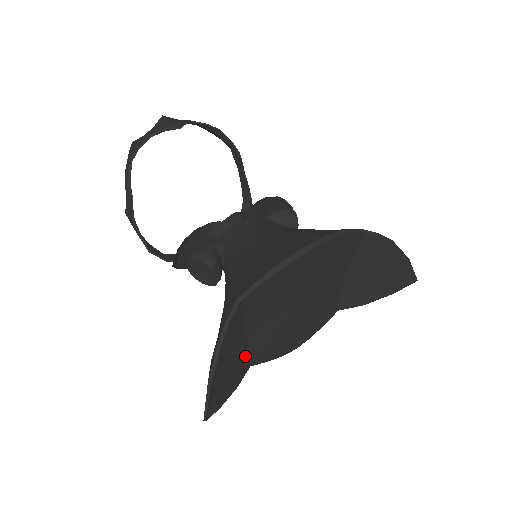
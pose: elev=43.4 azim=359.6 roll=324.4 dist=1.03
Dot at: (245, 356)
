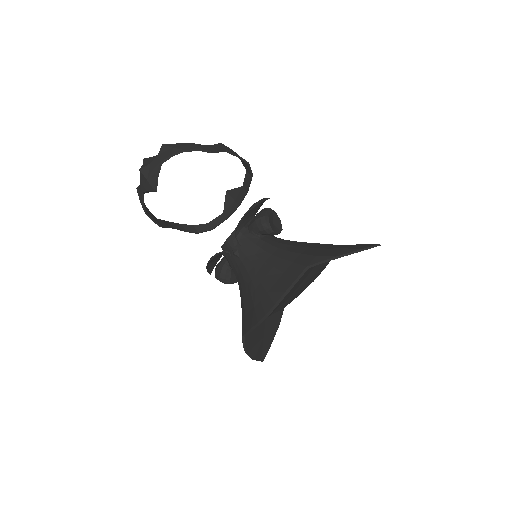
Dot at: (274, 317)
